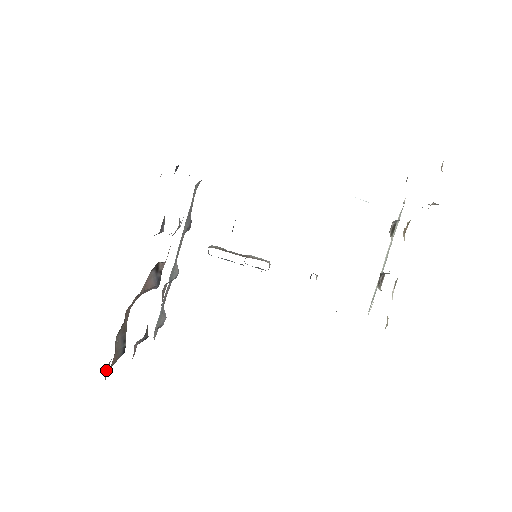
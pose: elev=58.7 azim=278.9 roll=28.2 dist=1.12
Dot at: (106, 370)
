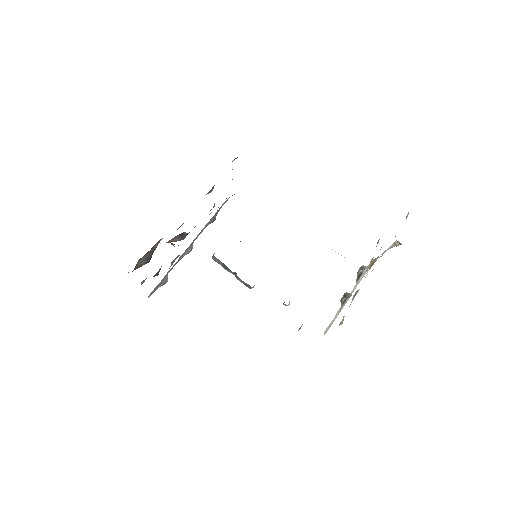
Dot at: occluded
